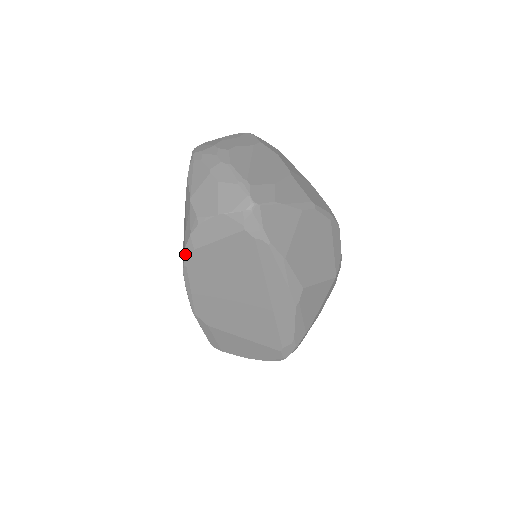
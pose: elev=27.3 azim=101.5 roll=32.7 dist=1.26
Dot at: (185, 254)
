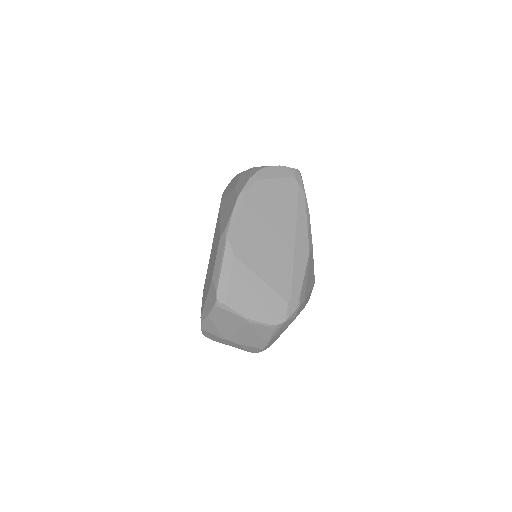
Dot at: (248, 182)
